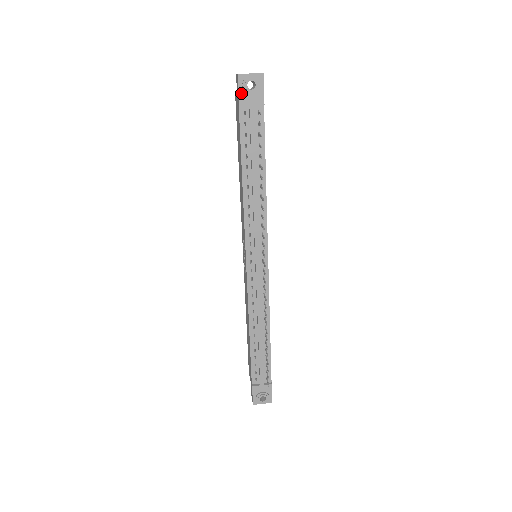
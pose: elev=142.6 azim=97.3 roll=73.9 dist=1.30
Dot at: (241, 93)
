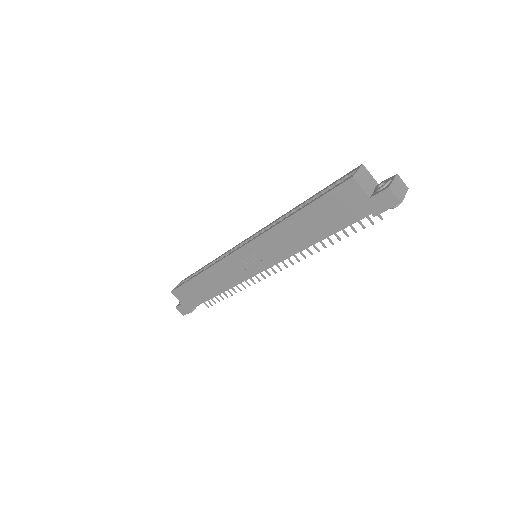
Dot at: (385, 210)
